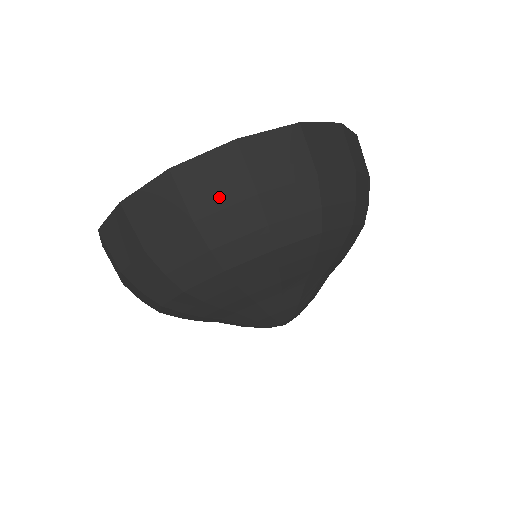
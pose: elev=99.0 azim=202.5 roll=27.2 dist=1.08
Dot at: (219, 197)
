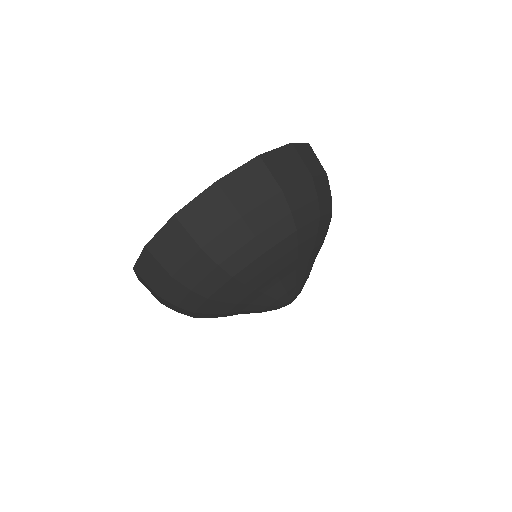
Dot at: (158, 281)
